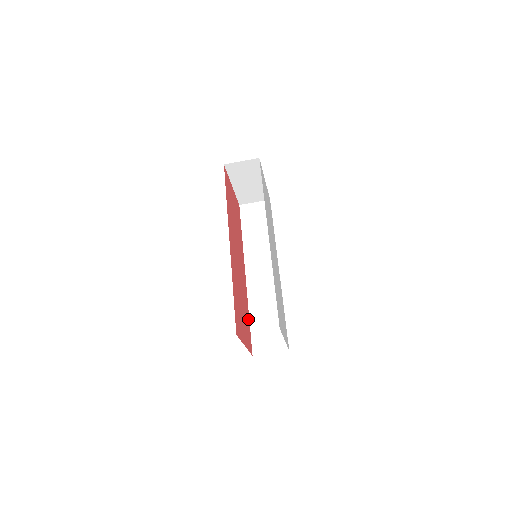
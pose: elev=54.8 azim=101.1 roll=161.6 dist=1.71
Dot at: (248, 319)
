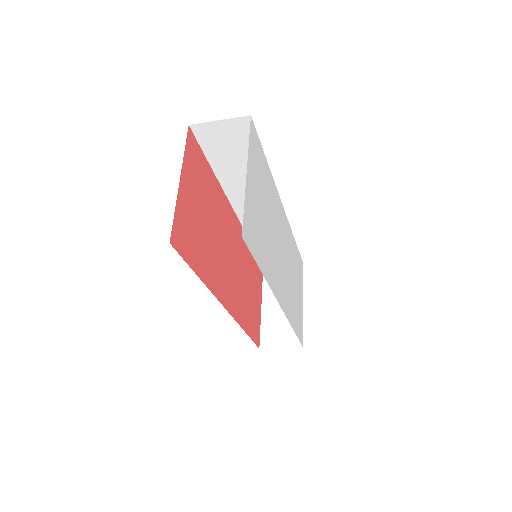
Dot at: occluded
